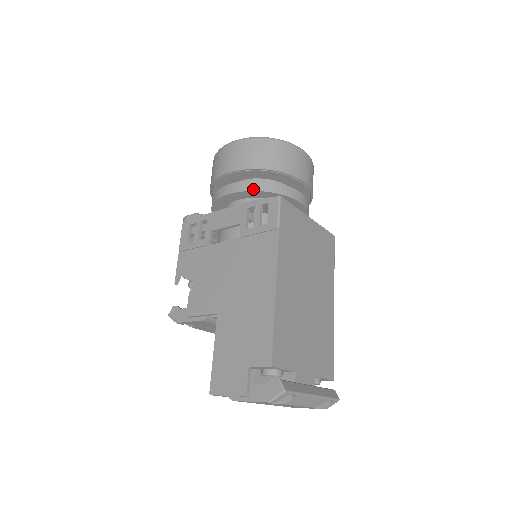
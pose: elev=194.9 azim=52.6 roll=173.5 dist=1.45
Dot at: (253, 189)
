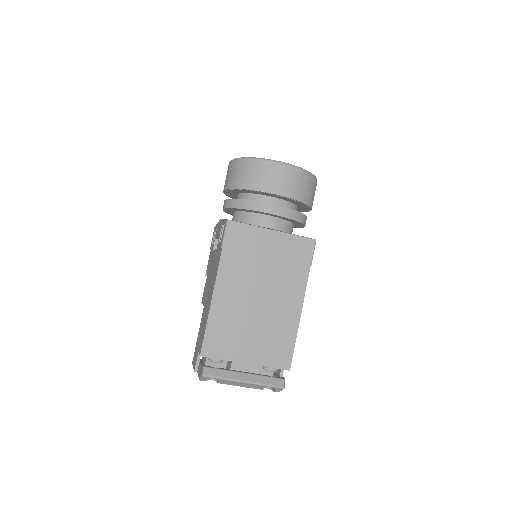
Dot at: (231, 206)
